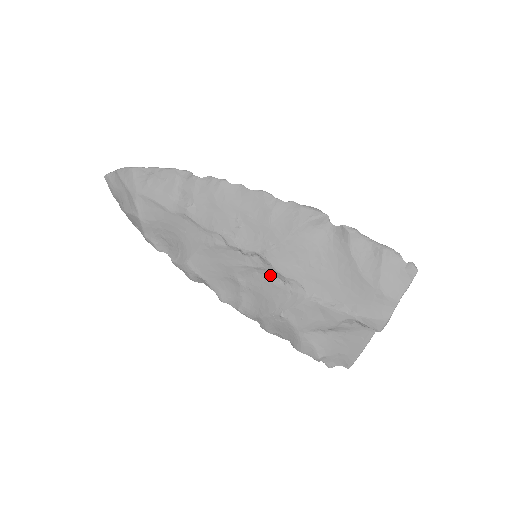
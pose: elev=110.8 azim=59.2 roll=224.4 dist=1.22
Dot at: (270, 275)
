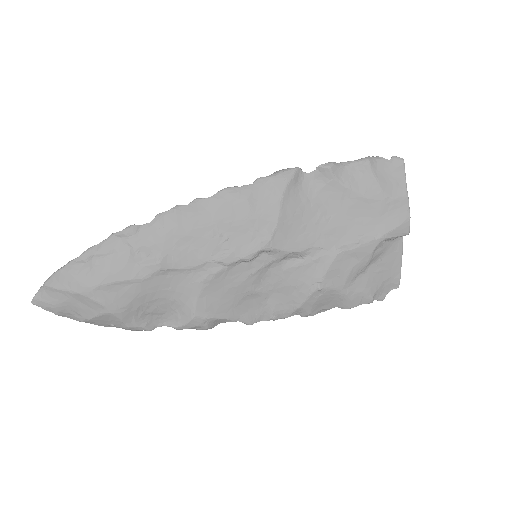
Dot at: (284, 262)
